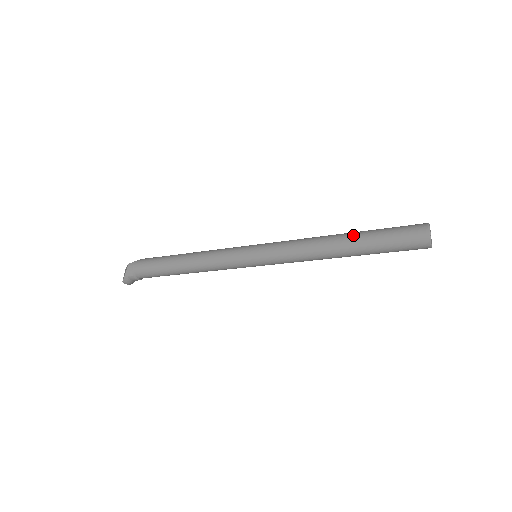
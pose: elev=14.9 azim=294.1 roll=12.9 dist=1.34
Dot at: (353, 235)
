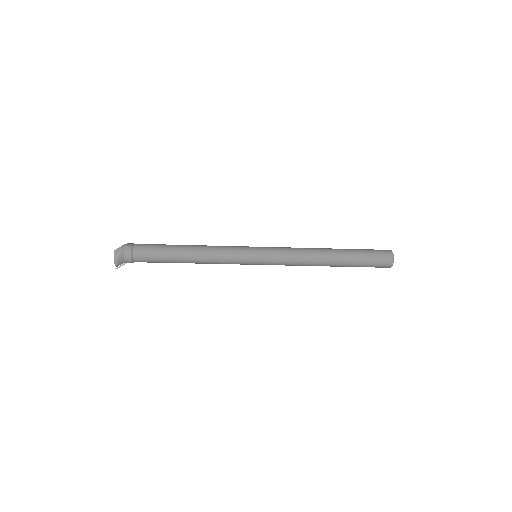
Dot at: occluded
